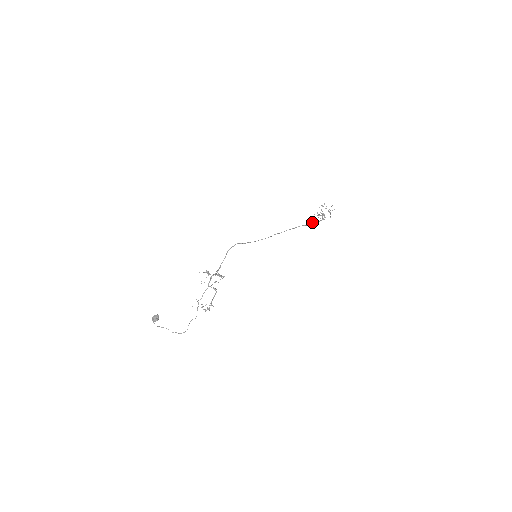
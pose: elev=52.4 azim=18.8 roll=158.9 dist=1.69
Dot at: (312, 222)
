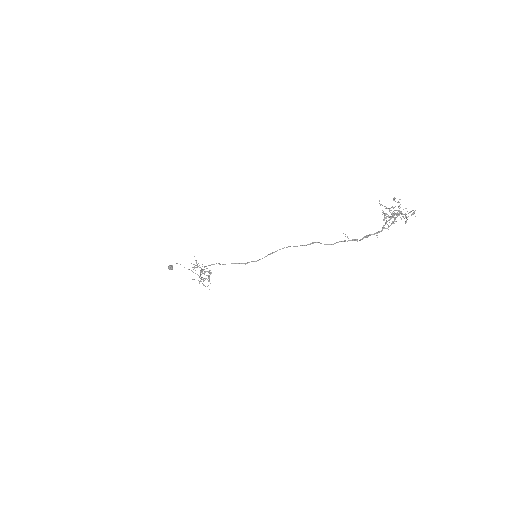
Dot at: occluded
